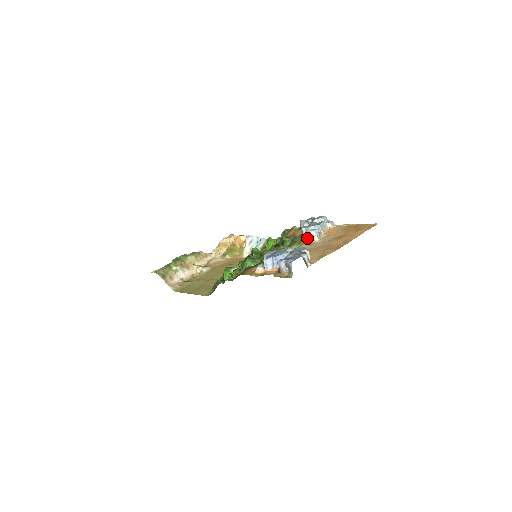
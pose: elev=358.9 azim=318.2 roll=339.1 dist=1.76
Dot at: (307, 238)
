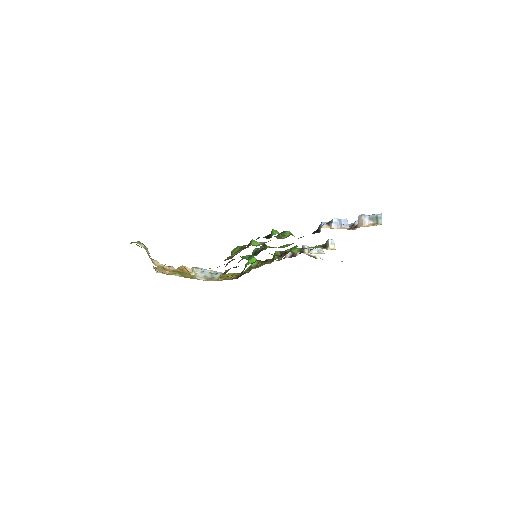
Dot at: (322, 247)
